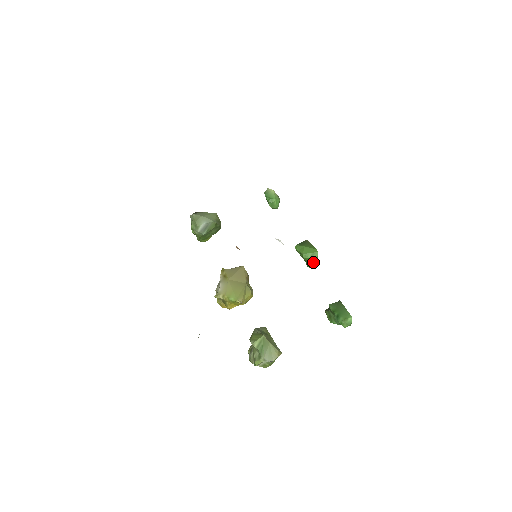
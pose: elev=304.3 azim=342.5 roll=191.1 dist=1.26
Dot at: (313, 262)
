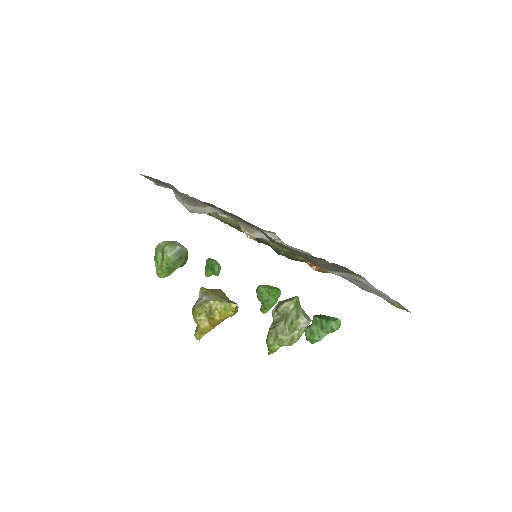
Dot at: (275, 301)
